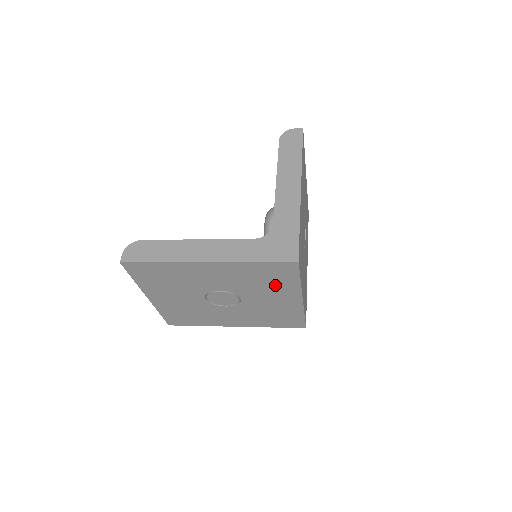
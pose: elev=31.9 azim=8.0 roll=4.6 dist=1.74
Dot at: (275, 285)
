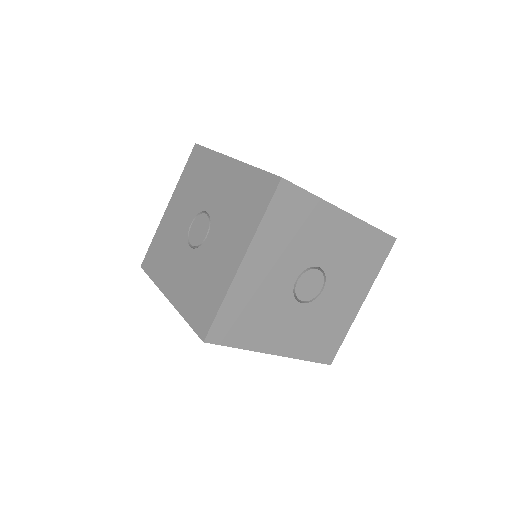
Dot at: (243, 219)
